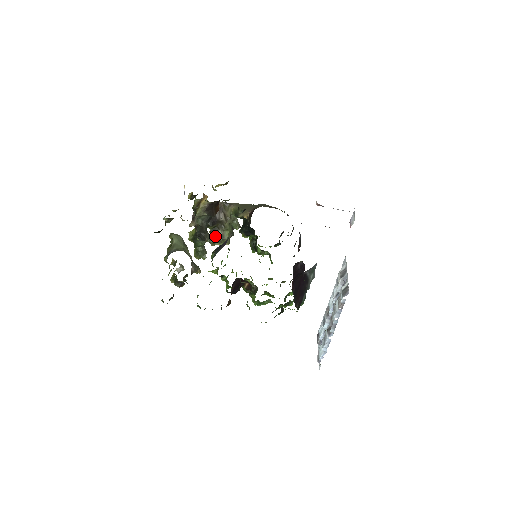
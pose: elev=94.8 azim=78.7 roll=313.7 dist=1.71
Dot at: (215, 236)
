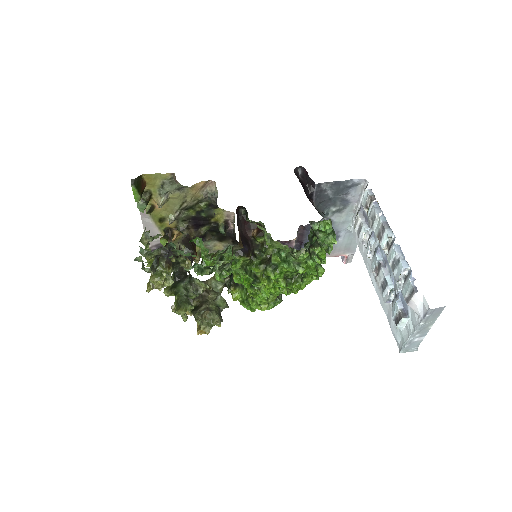
Dot at: (199, 310)
